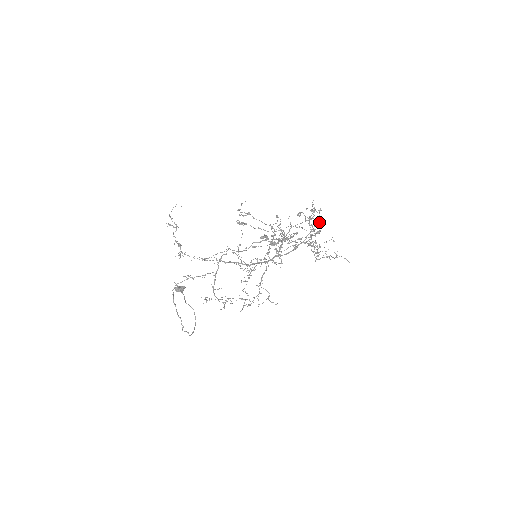
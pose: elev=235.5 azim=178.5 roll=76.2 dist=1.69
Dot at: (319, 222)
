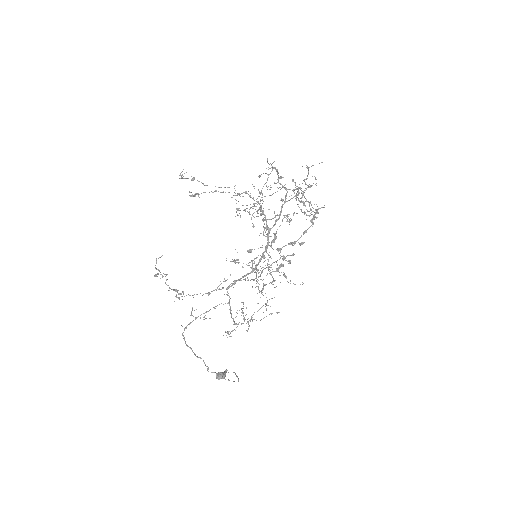
Dot at: (302, 193)
